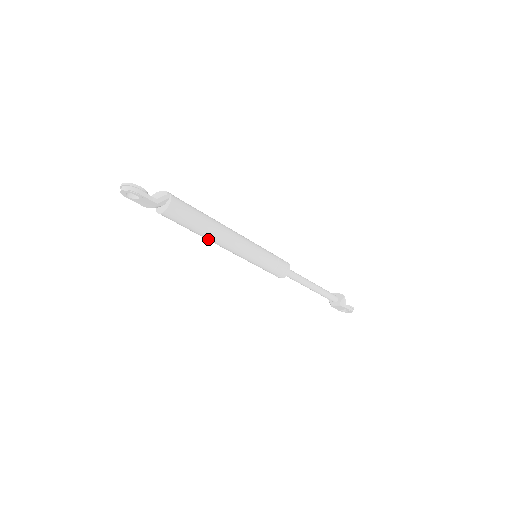
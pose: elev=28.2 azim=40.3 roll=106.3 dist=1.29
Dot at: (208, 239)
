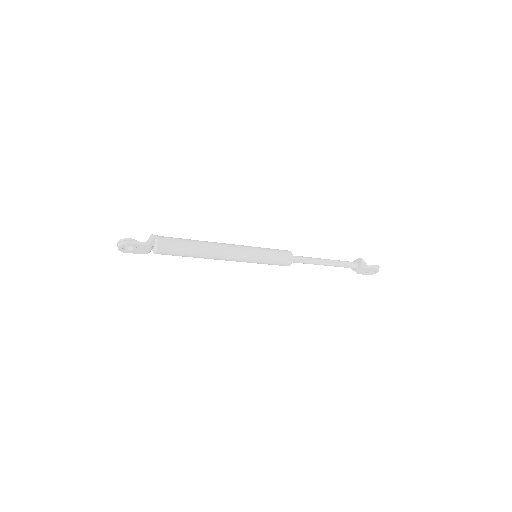
Dot at: (205, 258)
